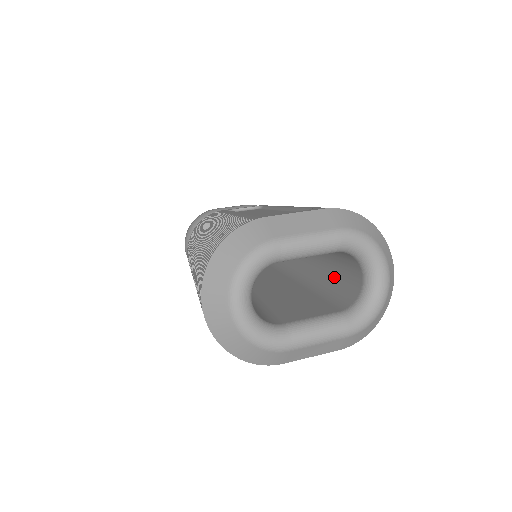
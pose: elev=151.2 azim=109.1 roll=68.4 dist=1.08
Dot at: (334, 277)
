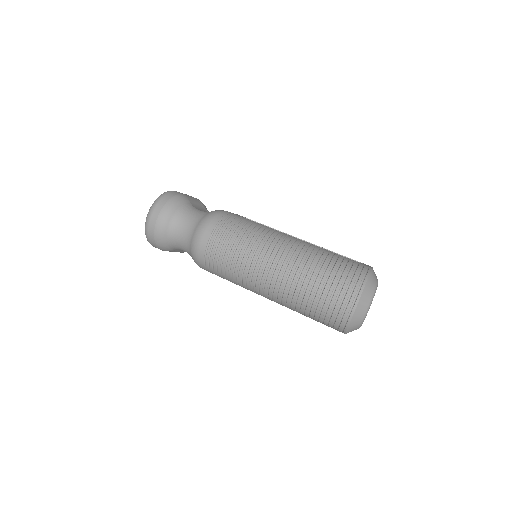
Dot at: occluded
